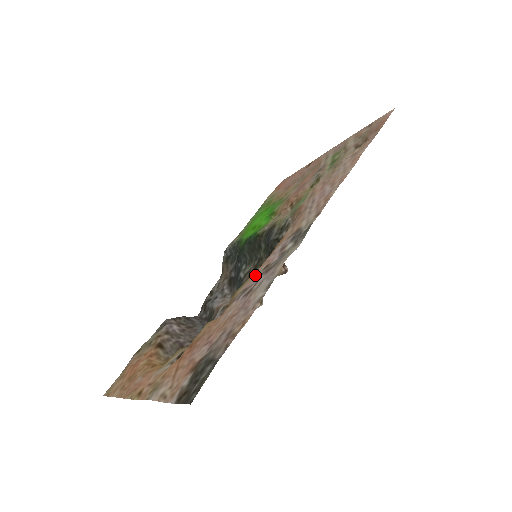
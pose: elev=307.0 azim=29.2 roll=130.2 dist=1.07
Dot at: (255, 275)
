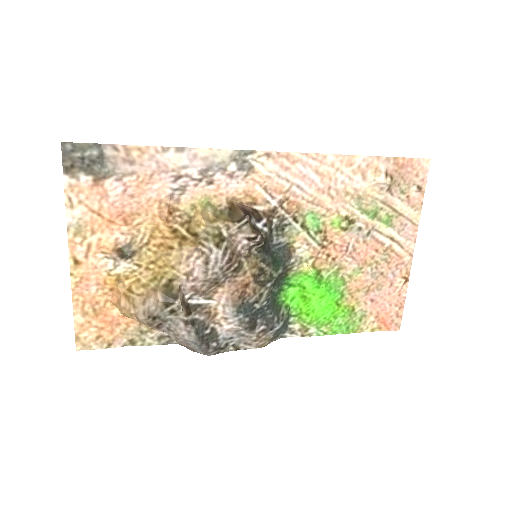
Dot at: (202, 191)
